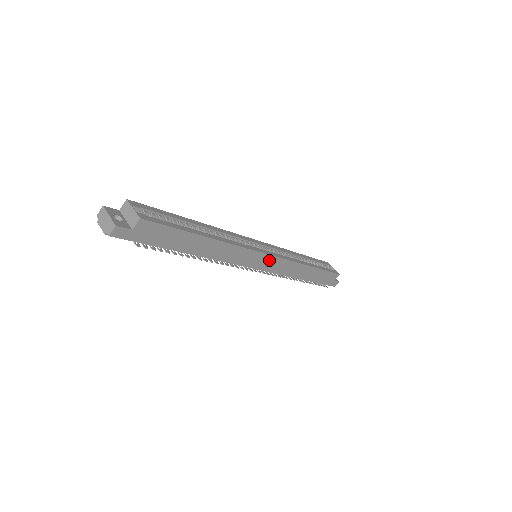
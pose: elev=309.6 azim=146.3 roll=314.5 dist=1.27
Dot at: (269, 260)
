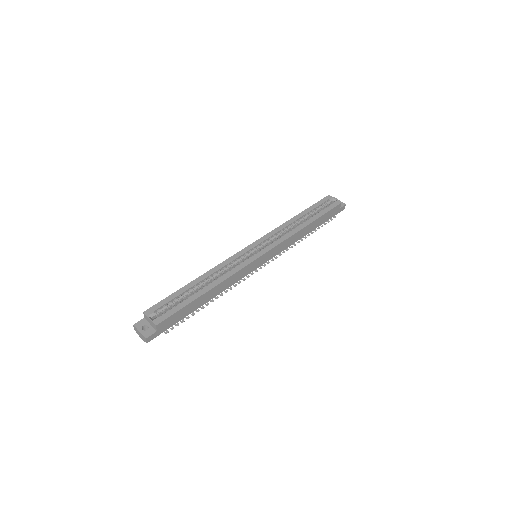
Dot at: (266, 255)
